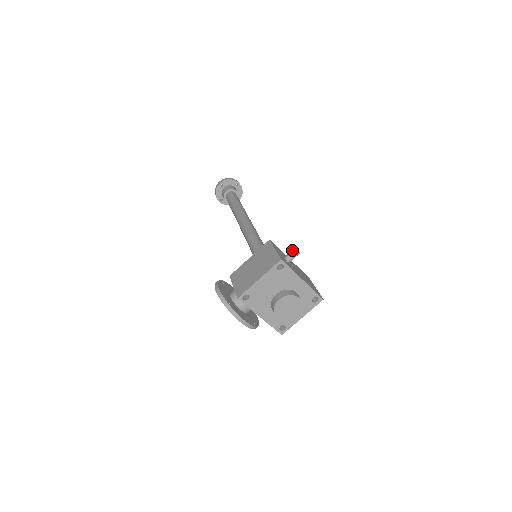
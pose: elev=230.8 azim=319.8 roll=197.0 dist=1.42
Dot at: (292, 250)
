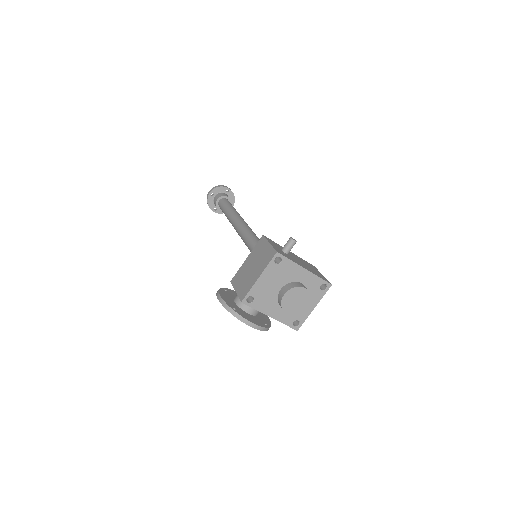
Dot at: (288, 240)
